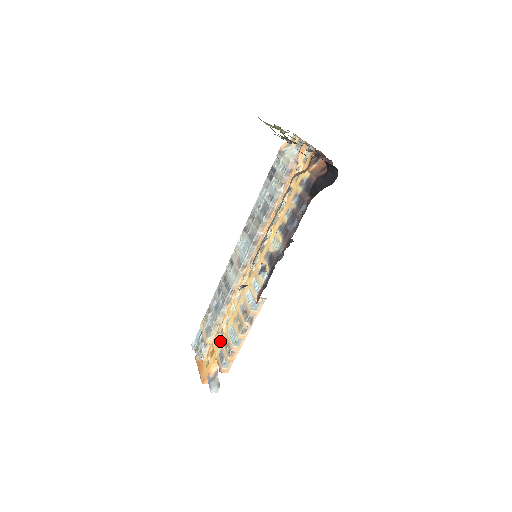
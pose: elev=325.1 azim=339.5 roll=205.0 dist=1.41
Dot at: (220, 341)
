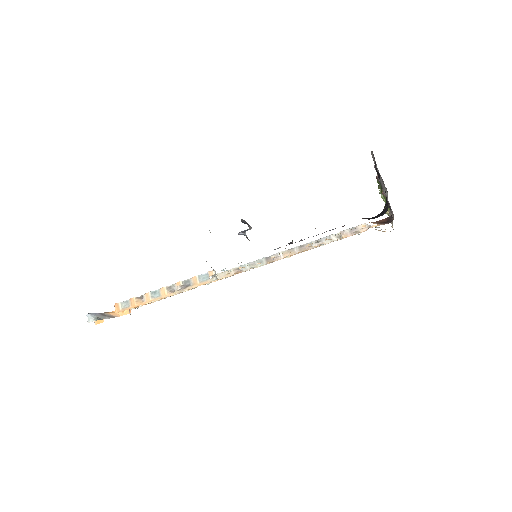
Dot at: occluded
